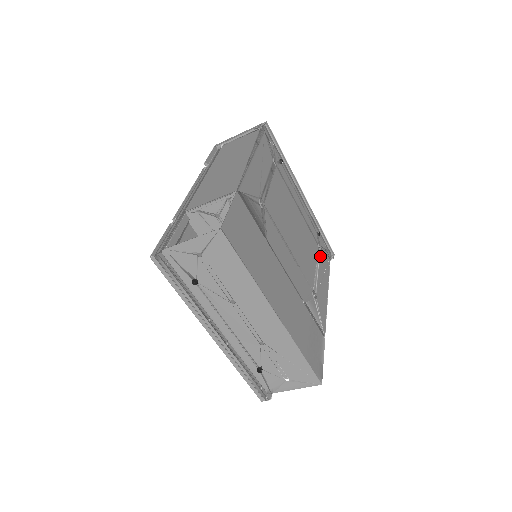
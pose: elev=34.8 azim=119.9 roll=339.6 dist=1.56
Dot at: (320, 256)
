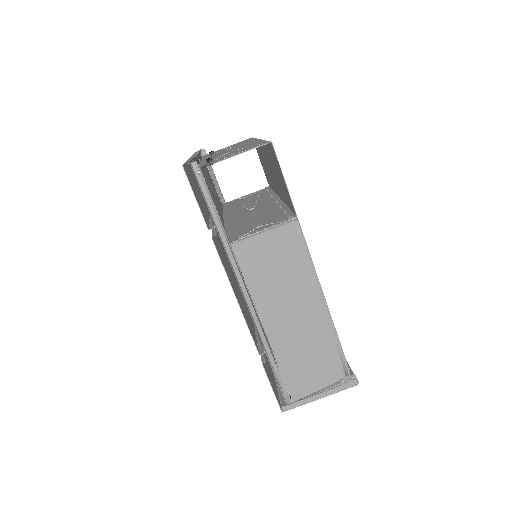
Dot at: occluded
